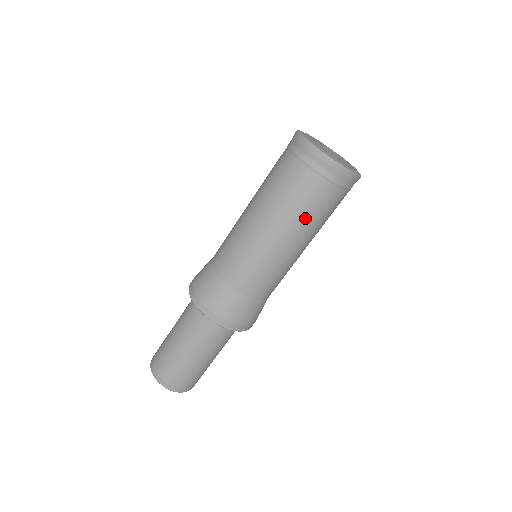
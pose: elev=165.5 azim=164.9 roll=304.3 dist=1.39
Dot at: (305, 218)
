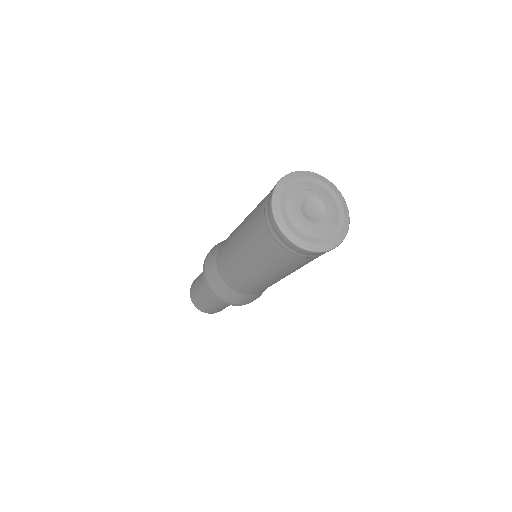
Dot at: (277, 268)
